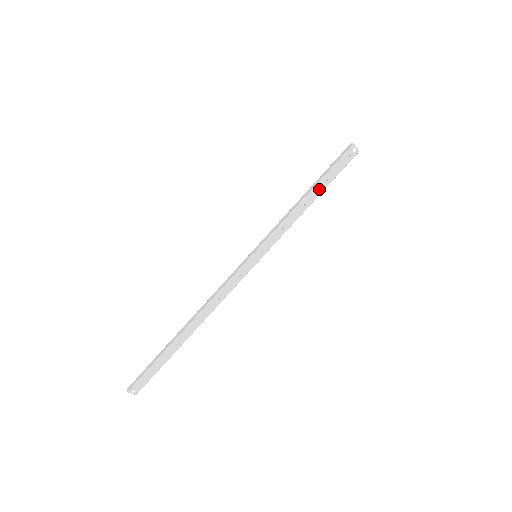
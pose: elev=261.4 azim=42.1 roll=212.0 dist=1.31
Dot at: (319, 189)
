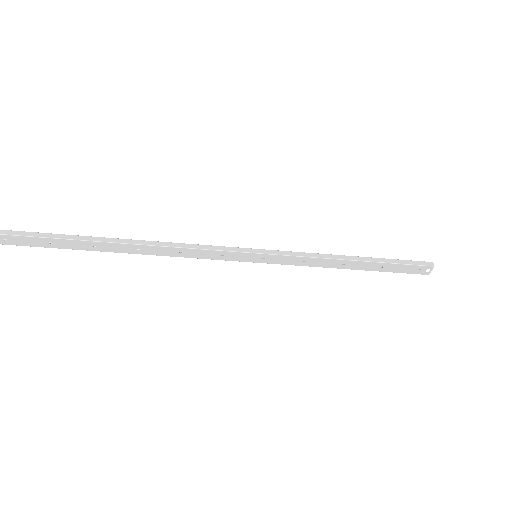
Dot at: (368, 266)
